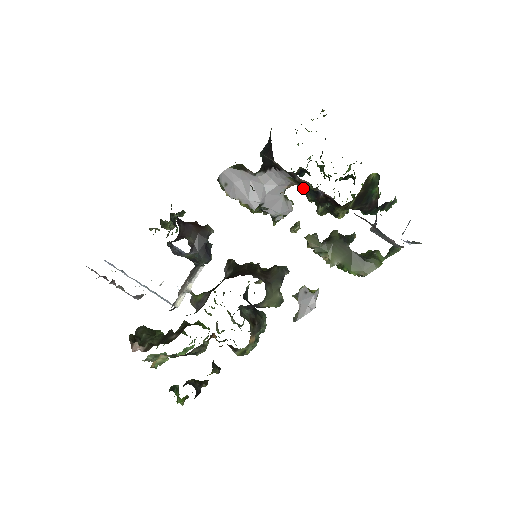
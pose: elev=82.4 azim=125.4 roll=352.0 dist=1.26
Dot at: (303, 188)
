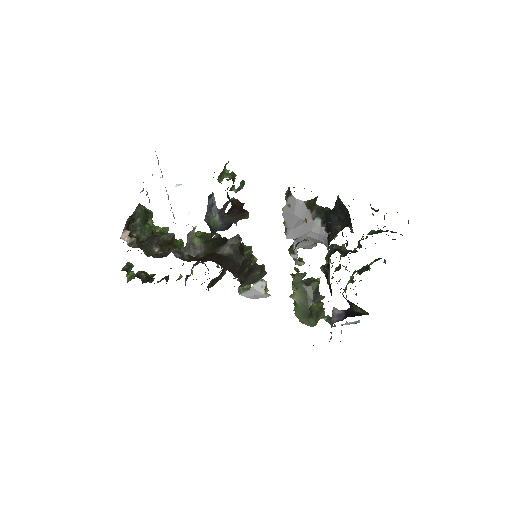
Dot at: occluded
